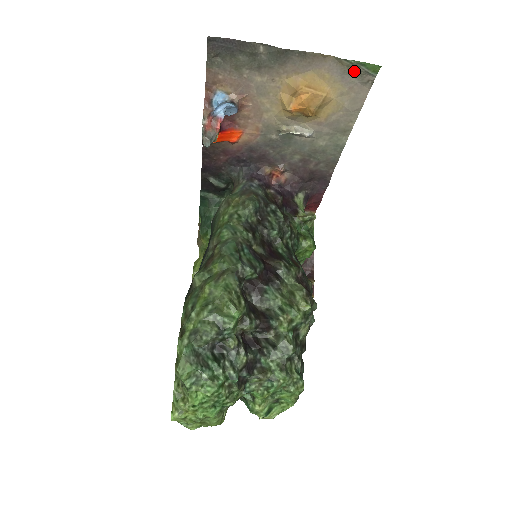
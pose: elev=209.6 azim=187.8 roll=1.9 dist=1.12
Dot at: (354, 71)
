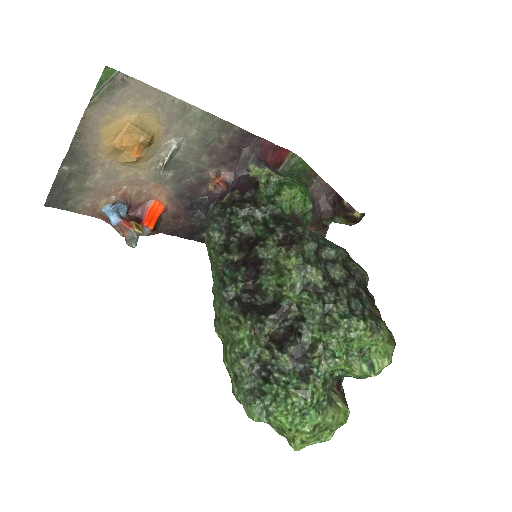
Dot at: (108, 92)
